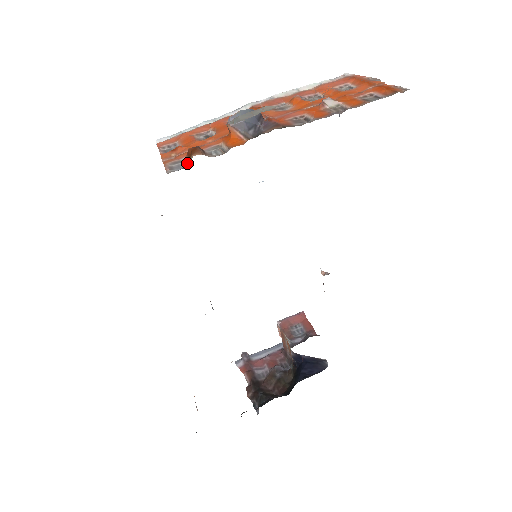
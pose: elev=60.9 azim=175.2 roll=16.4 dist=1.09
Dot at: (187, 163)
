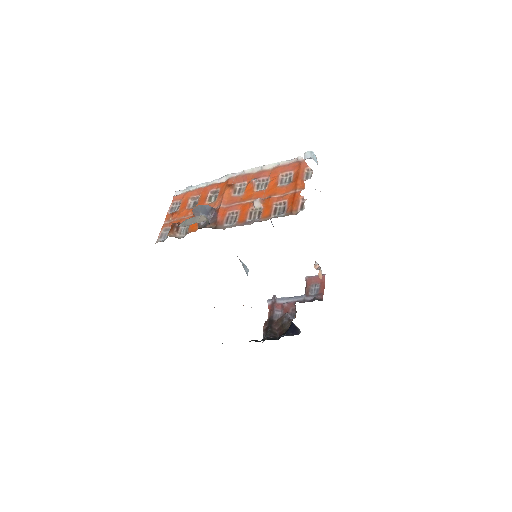
Dot at: occluded
